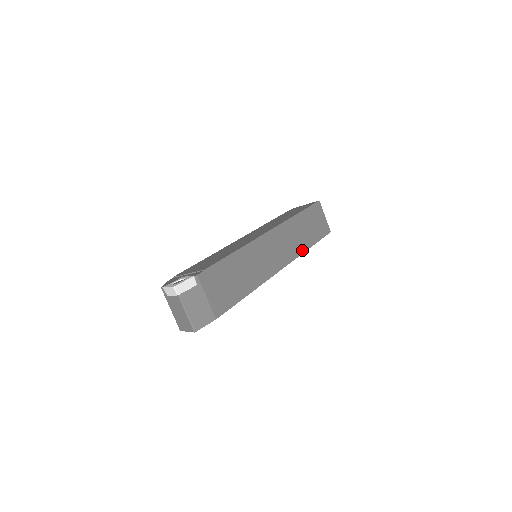
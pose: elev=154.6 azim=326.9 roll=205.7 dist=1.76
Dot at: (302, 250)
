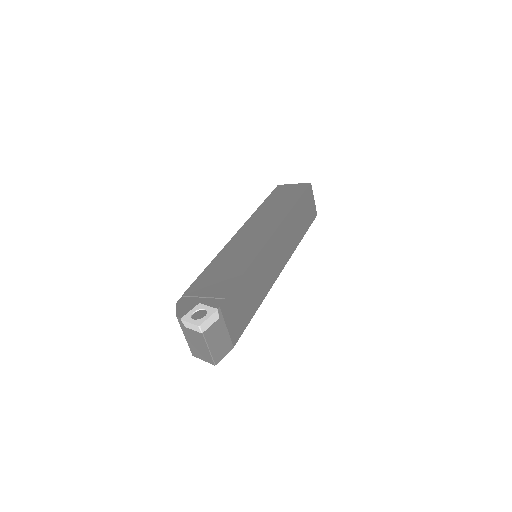
Dot at: (297, 243)
